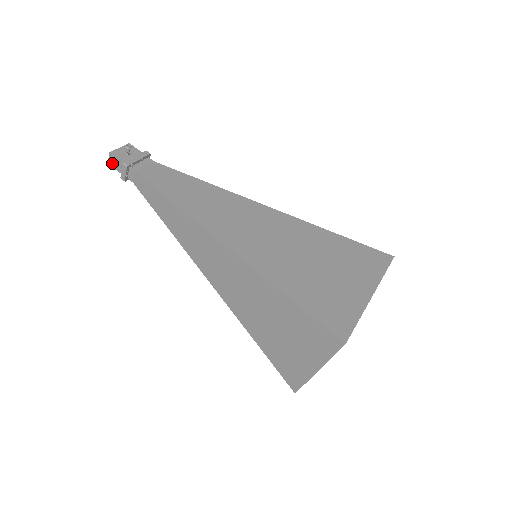
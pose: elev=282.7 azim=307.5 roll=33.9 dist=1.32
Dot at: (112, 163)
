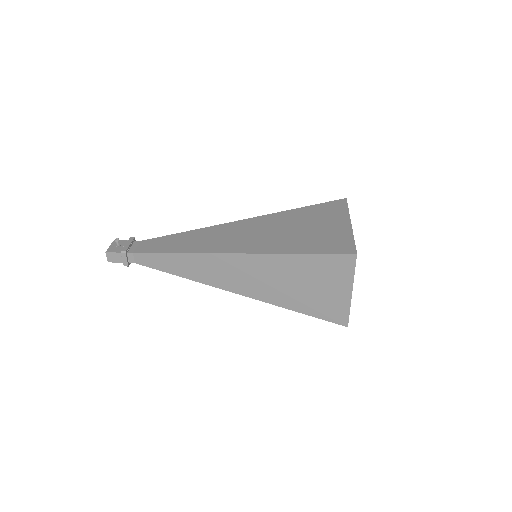
Dot at: (111, 259)
